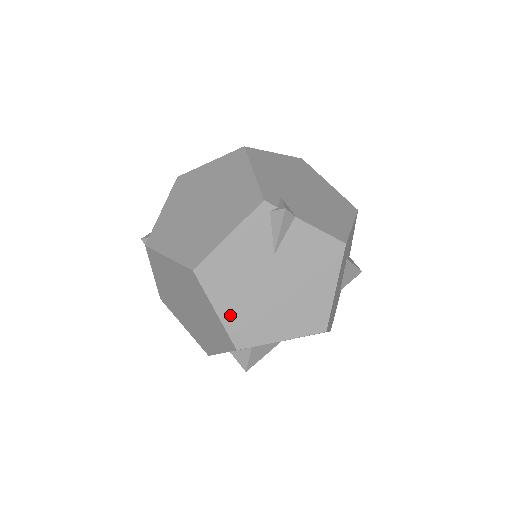
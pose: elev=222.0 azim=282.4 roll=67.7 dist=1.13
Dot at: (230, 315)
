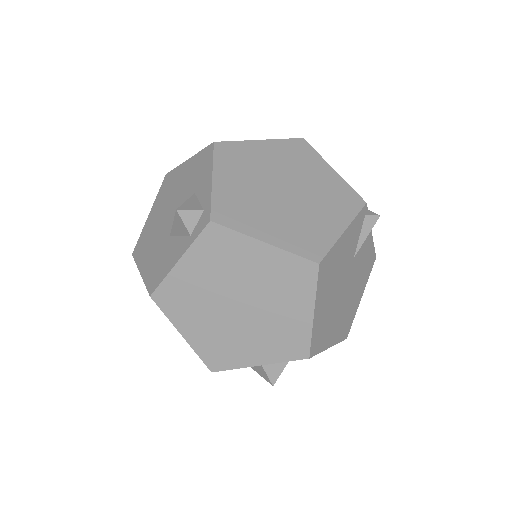
Dot at: (319, 318)
